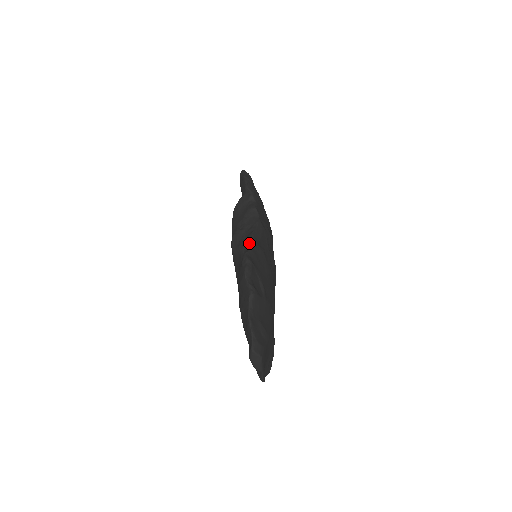
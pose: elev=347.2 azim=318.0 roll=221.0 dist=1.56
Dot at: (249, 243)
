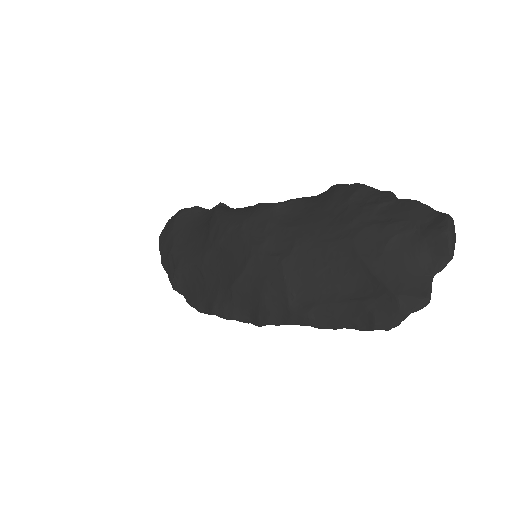
Dot at: occluded
